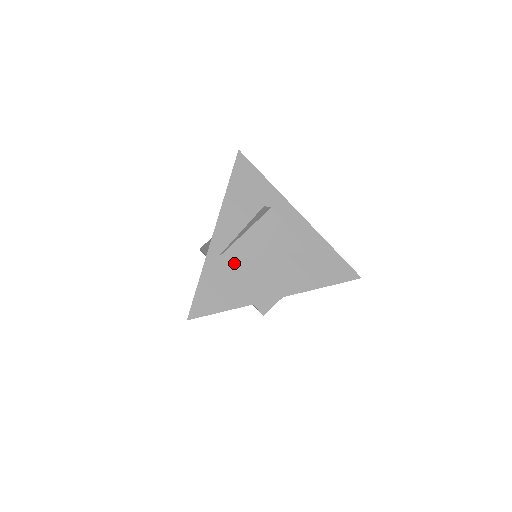
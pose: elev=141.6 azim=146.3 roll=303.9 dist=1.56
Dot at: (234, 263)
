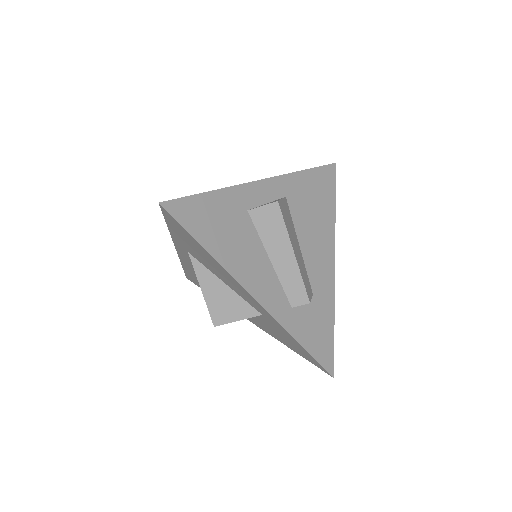
Dot at: occluded
